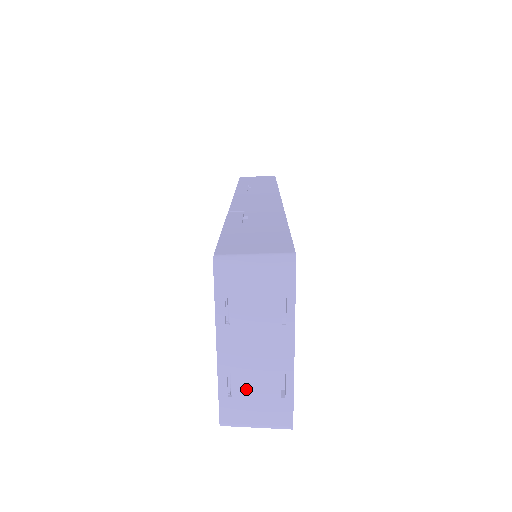
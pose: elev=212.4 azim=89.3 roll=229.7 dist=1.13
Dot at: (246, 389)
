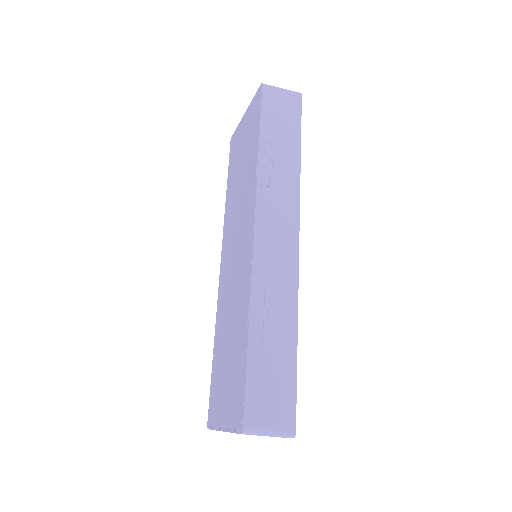
Dot at: occluded
